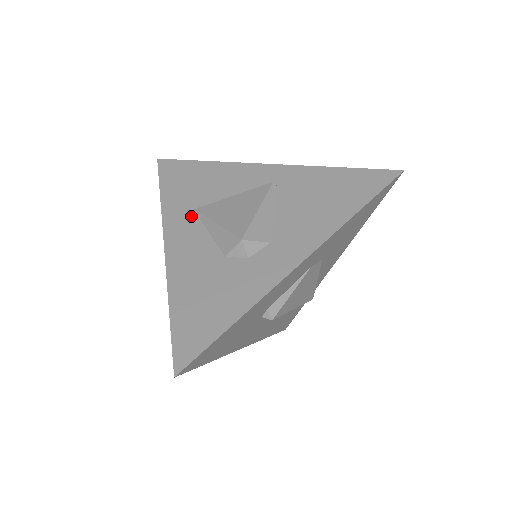
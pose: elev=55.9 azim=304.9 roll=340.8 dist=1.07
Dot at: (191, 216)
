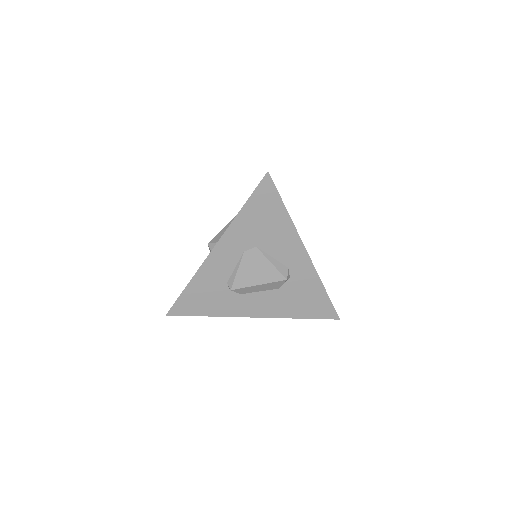
Dot at: occluded
